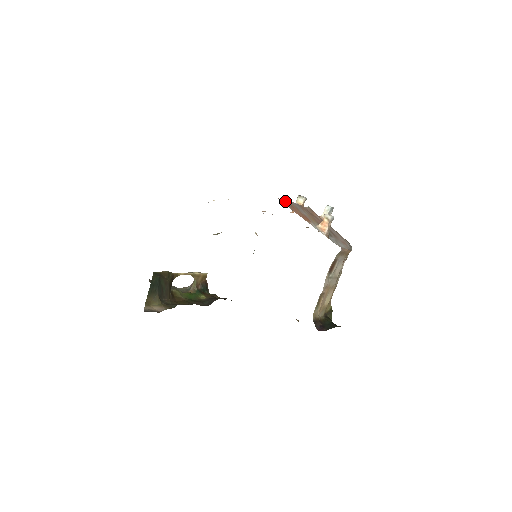
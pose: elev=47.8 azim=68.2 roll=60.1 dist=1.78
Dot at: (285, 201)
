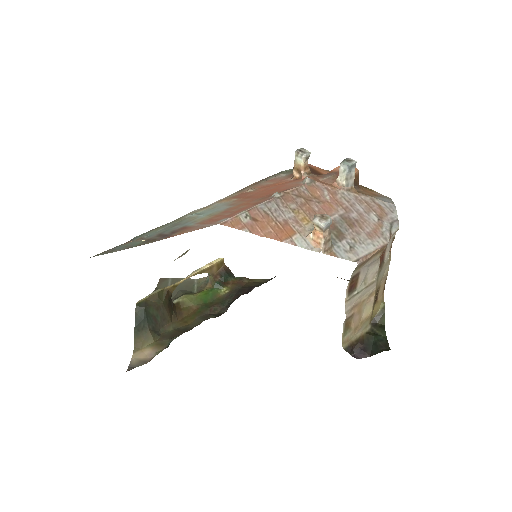
Dot at: (239, 218)
